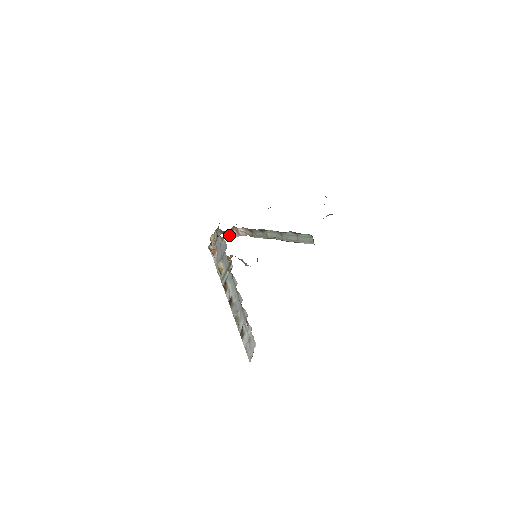
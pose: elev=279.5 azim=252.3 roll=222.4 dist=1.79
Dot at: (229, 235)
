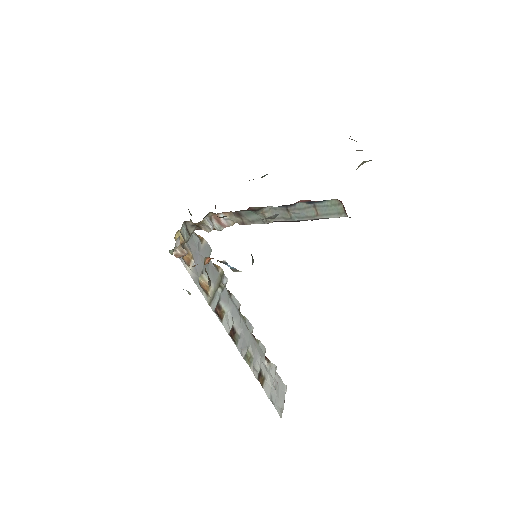
Dot at: (206, 229)
